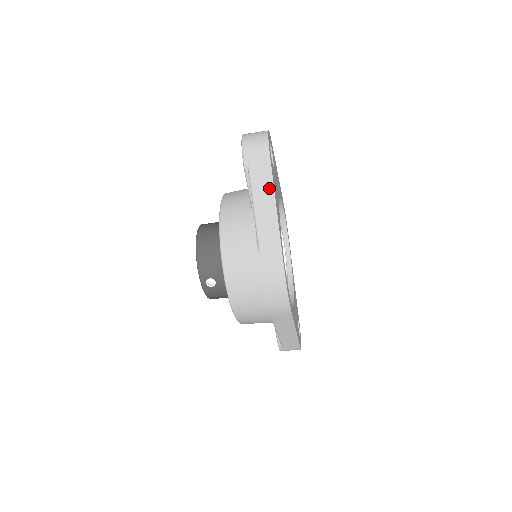
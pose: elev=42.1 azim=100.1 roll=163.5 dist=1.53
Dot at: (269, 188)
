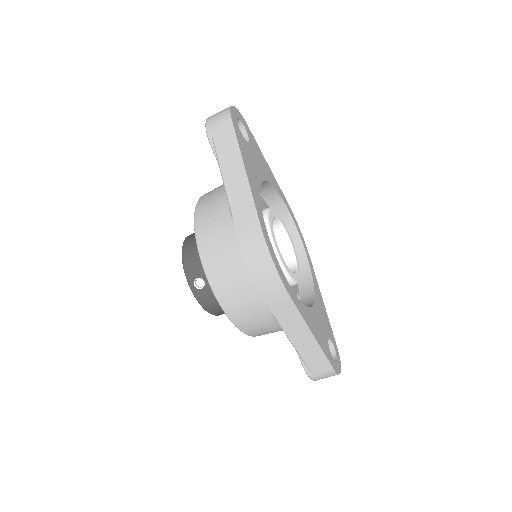
Dot at: (235, 151)
